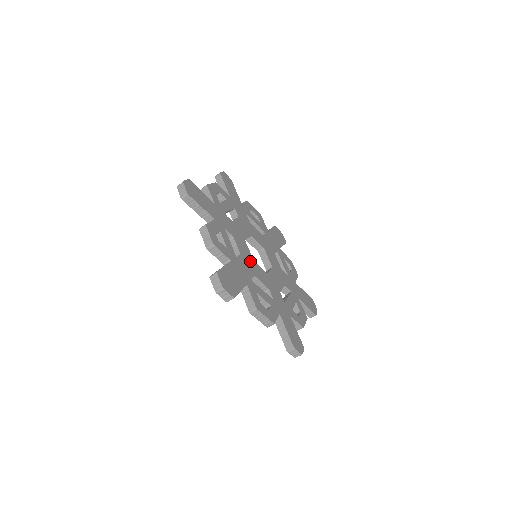
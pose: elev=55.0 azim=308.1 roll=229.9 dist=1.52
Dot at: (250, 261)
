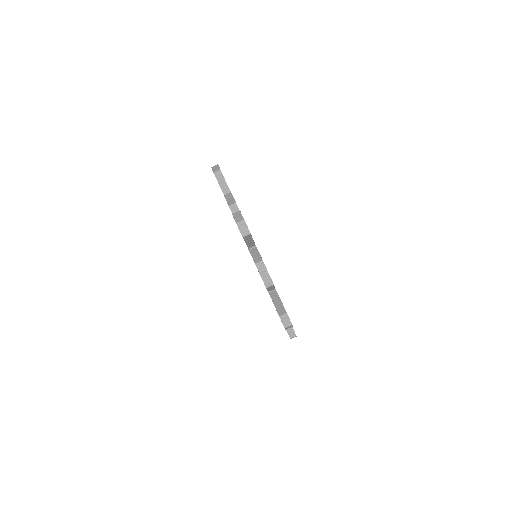
Dot at: occluded
